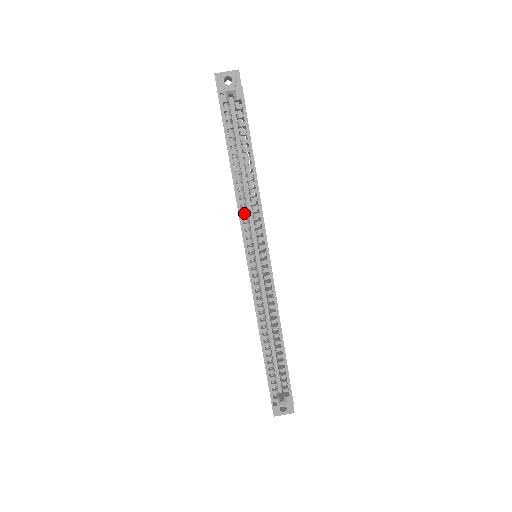
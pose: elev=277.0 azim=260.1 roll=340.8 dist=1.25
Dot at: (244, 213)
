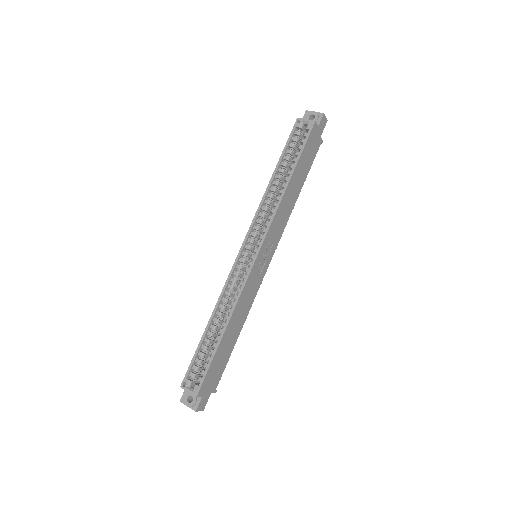
Dot at: (263, 212)
